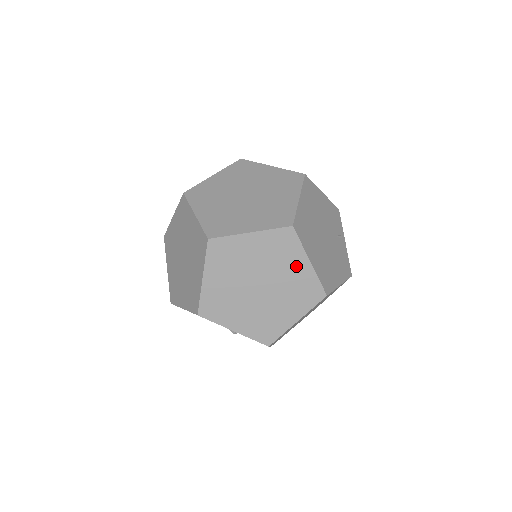
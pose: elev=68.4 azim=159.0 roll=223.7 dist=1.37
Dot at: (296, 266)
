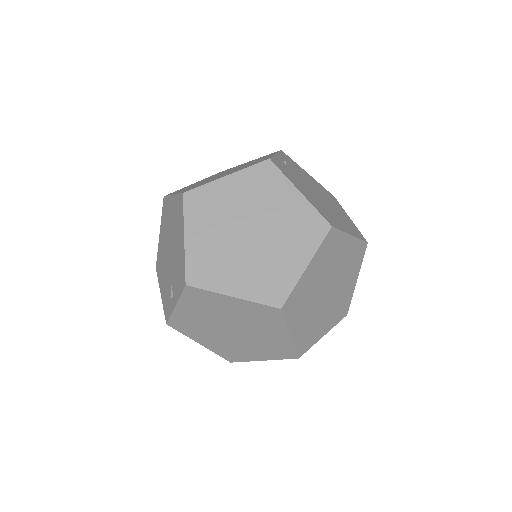
Dot at: occluded
